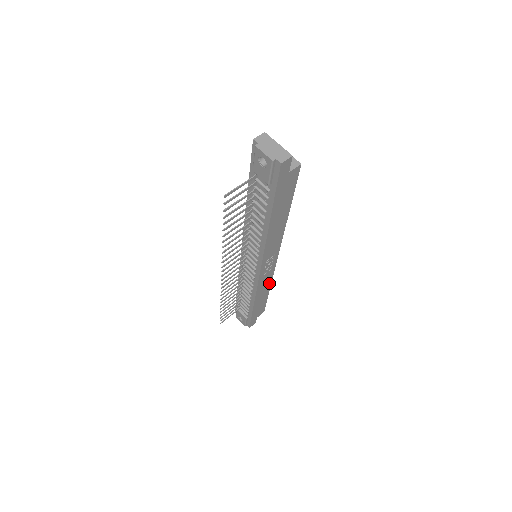
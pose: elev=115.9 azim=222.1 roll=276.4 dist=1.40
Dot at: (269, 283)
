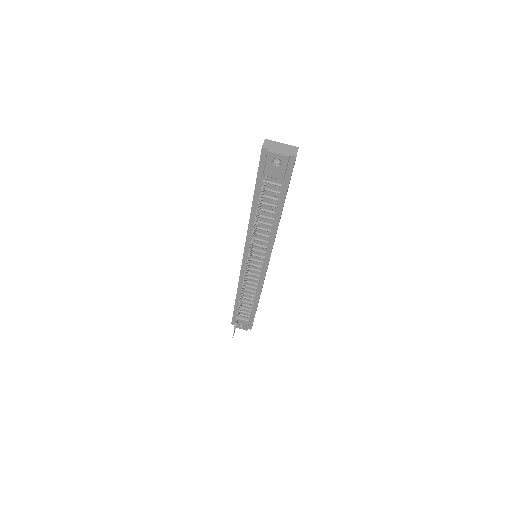
Dot at: occluded
